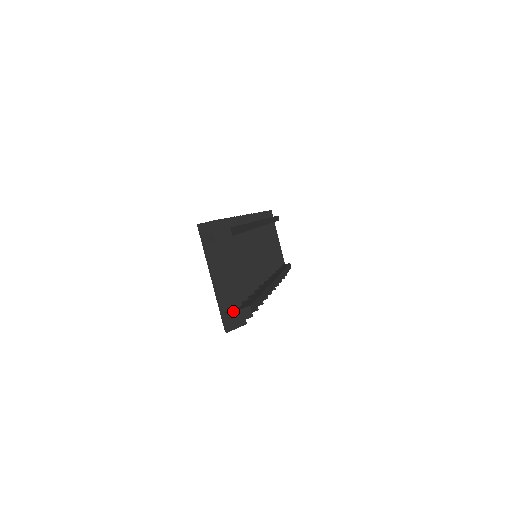
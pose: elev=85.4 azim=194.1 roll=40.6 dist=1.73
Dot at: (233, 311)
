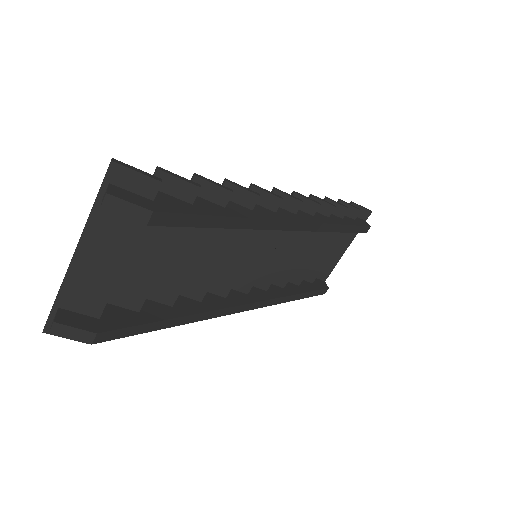
Dot at: (62, 319)
